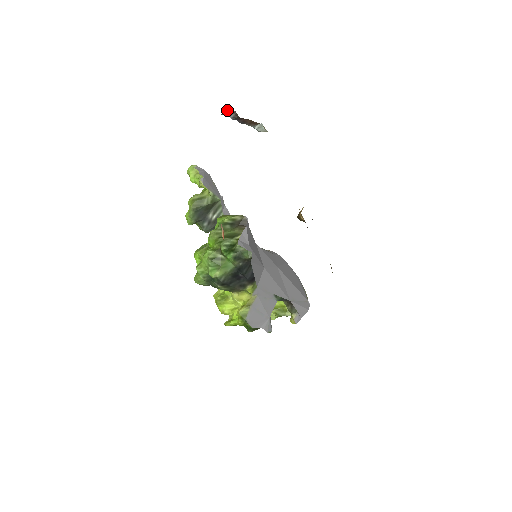
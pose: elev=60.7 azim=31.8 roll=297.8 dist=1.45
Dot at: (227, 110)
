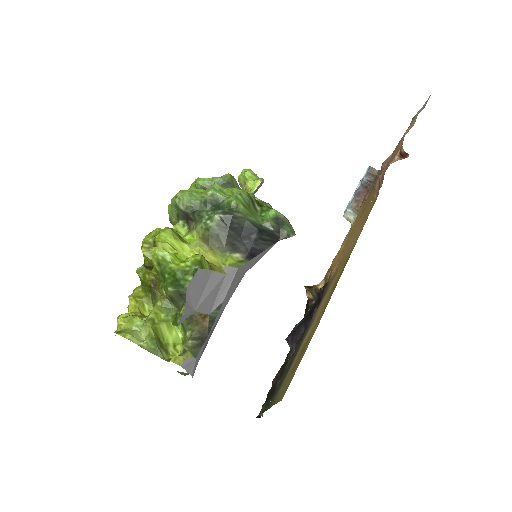
Dot at: (377, 170)
